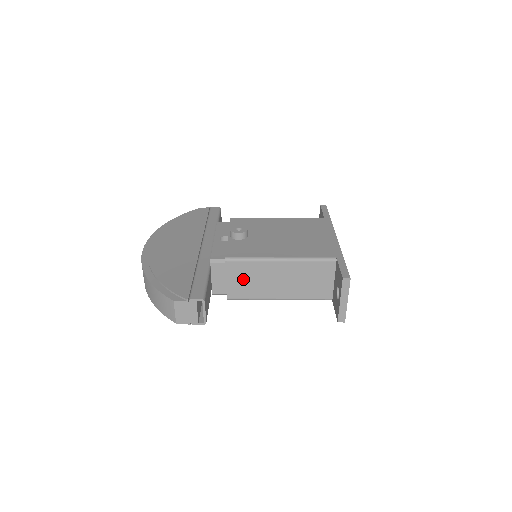
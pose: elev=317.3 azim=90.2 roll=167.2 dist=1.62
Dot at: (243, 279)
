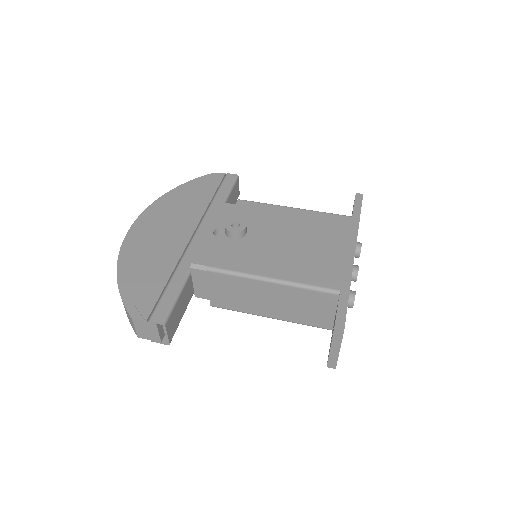
Dot at: (227, 291)
